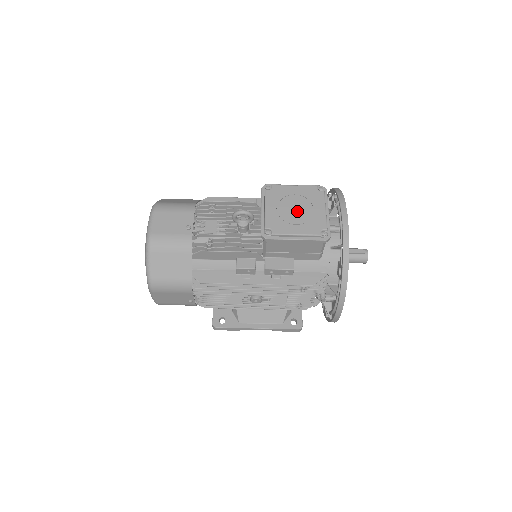
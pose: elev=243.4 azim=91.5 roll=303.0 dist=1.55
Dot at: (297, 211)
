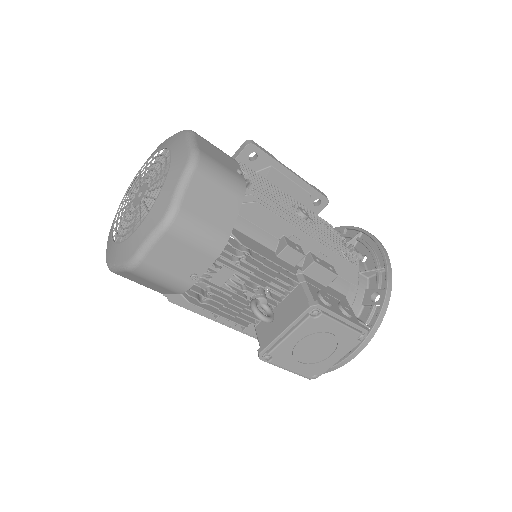
Dot at: (315, 351)
